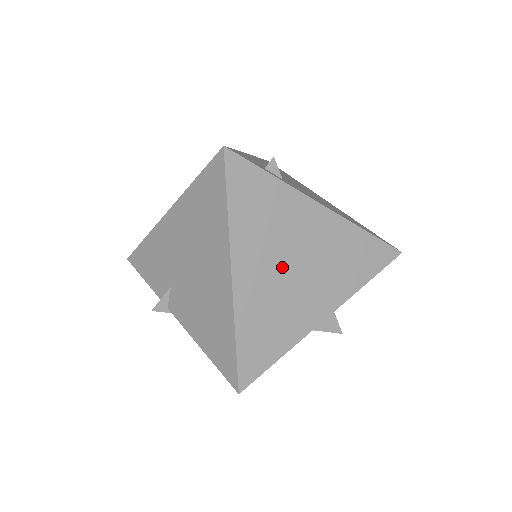
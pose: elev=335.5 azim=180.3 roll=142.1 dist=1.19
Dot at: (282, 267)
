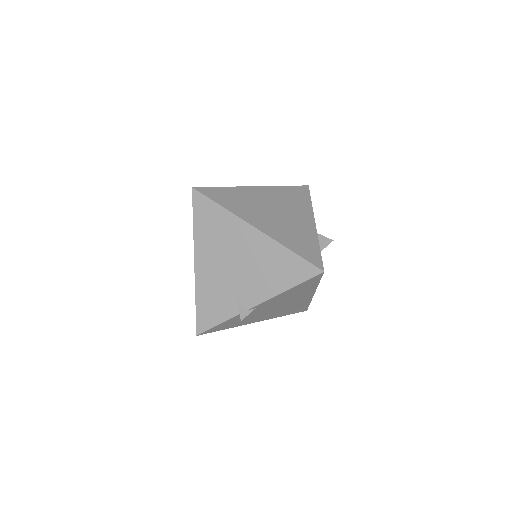
Dot at: (271, 215)
